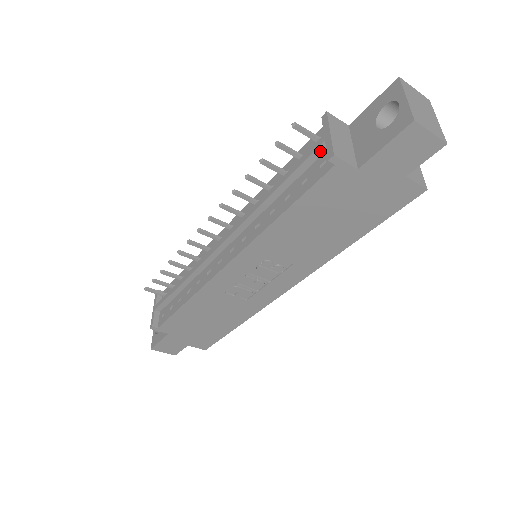
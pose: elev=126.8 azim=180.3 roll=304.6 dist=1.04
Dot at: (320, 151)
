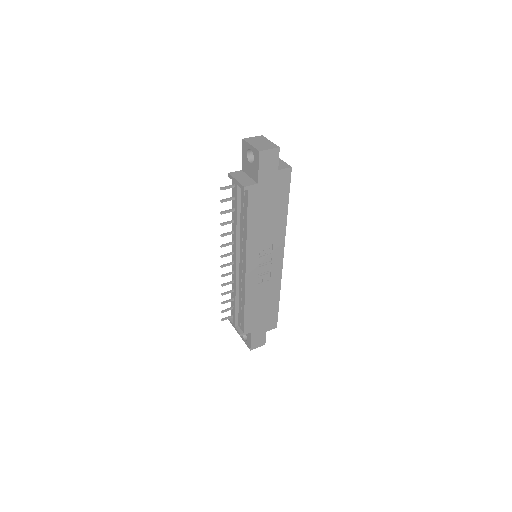
Dot at: (239, 190)
